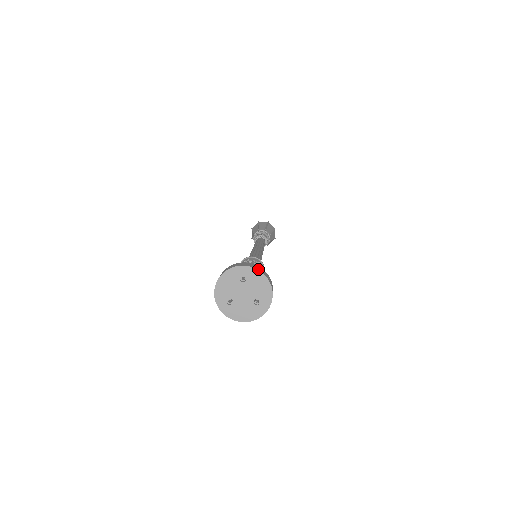
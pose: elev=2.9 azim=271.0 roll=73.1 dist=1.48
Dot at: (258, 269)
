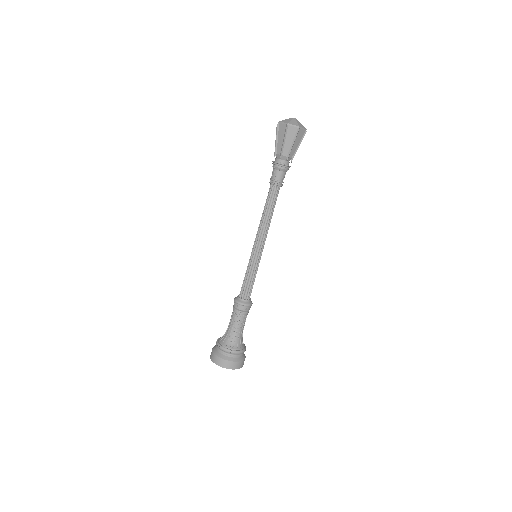
Dot at: (222, 366)
